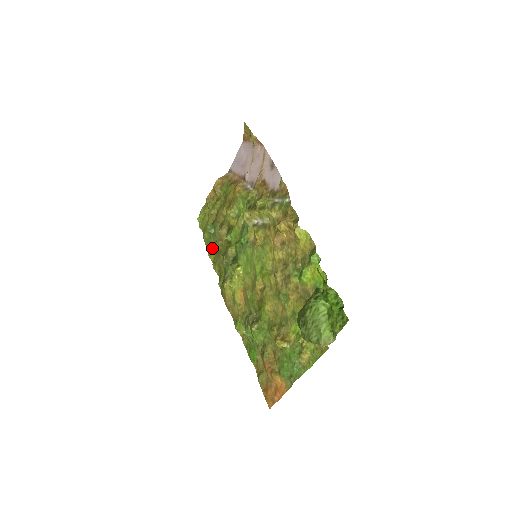
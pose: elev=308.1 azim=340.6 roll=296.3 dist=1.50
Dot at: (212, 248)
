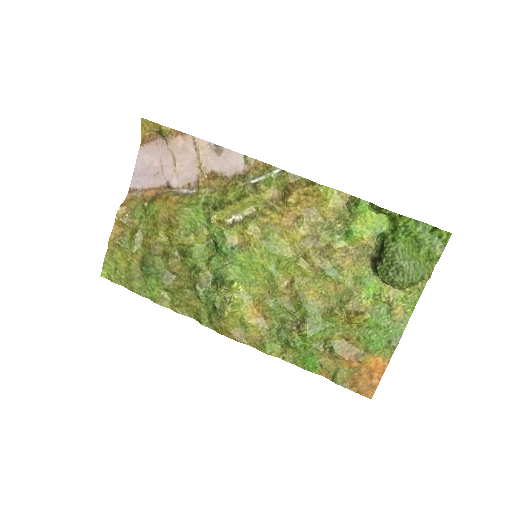
Dot at: (159, 293)
